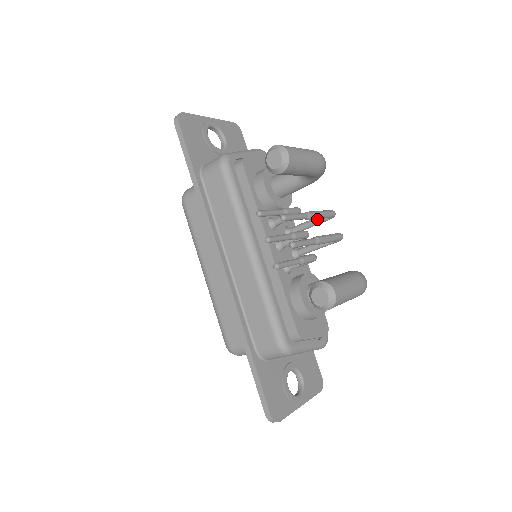
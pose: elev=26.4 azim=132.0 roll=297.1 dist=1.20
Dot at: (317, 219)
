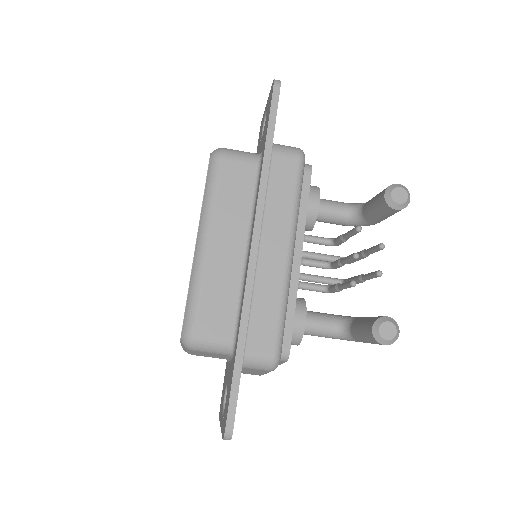
Dot at: (332, 257)
